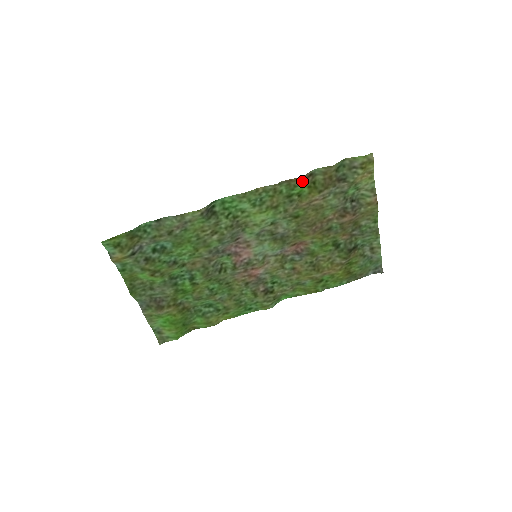
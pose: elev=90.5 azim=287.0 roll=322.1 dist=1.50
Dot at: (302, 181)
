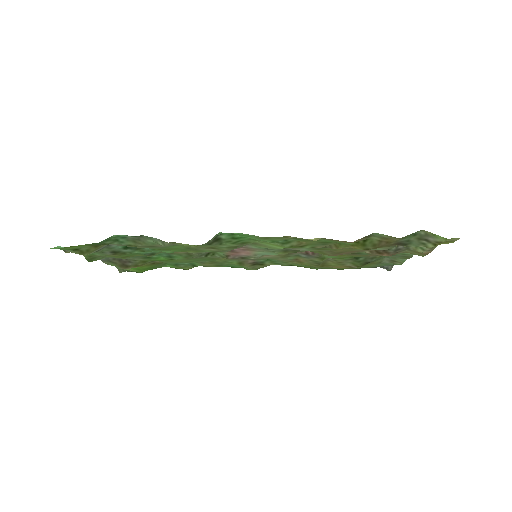
Dot at: (350, 242)
